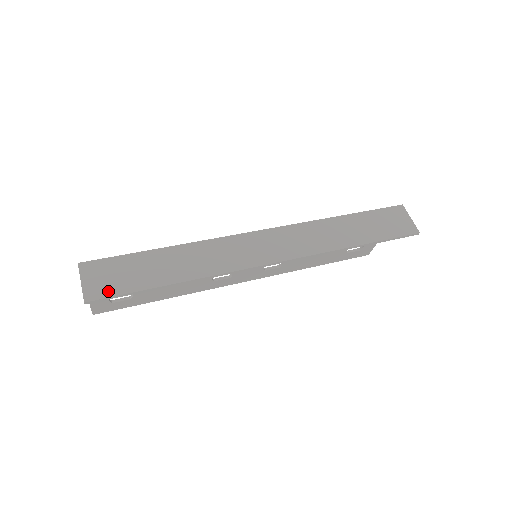
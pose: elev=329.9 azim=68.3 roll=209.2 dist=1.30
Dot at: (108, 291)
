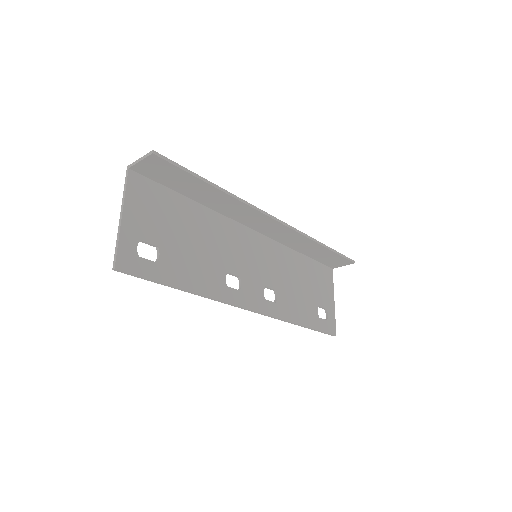
Dot at: (167, 163)
